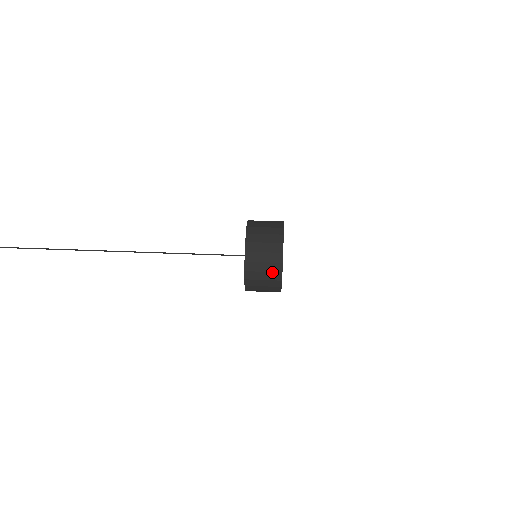
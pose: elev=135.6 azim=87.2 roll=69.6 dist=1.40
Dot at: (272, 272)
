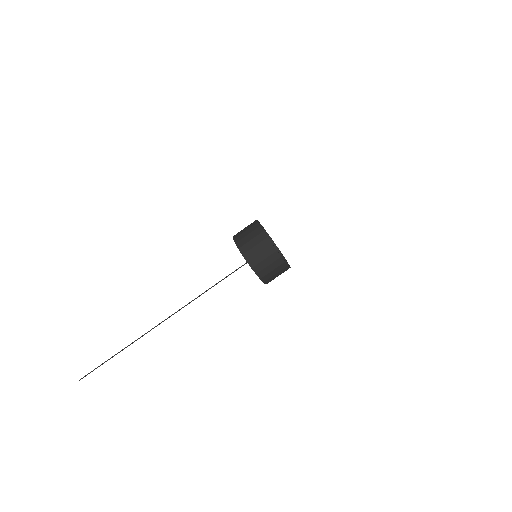
Dot at: occluded
